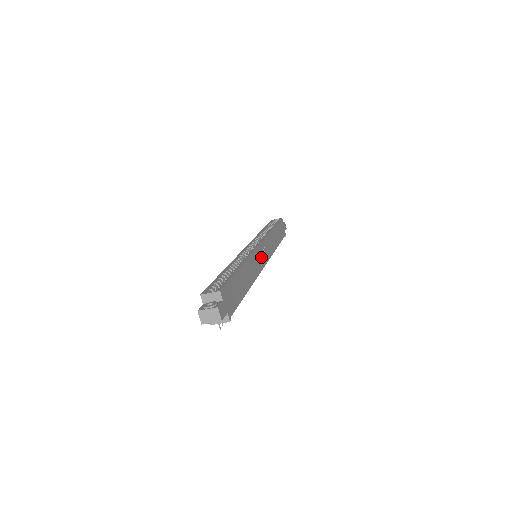
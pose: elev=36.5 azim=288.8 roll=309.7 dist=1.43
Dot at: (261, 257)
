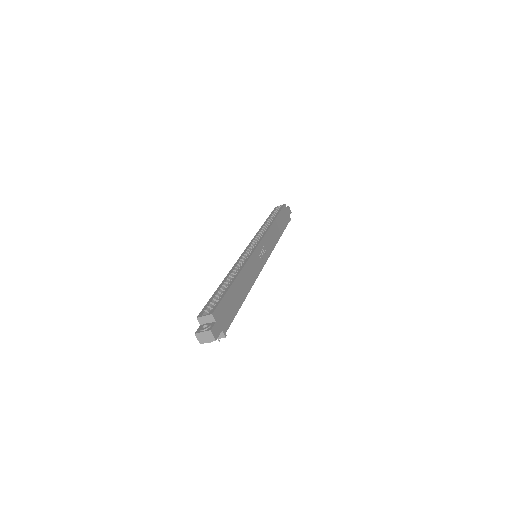
Dot at: (260, 258)
